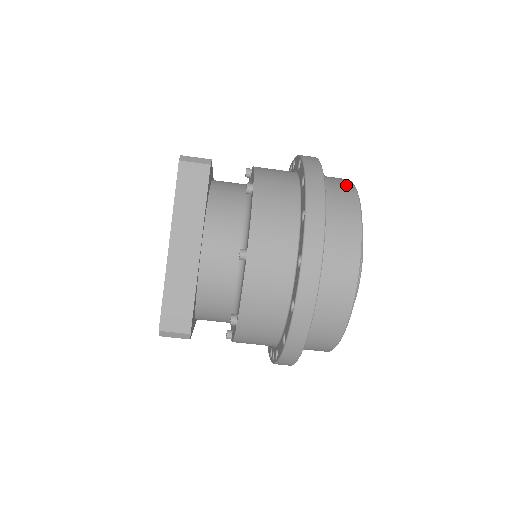
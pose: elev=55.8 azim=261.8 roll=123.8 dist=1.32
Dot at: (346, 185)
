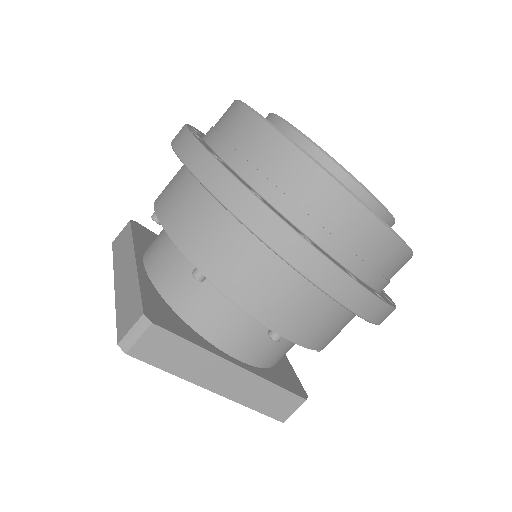
Dot at: (268, 142)
